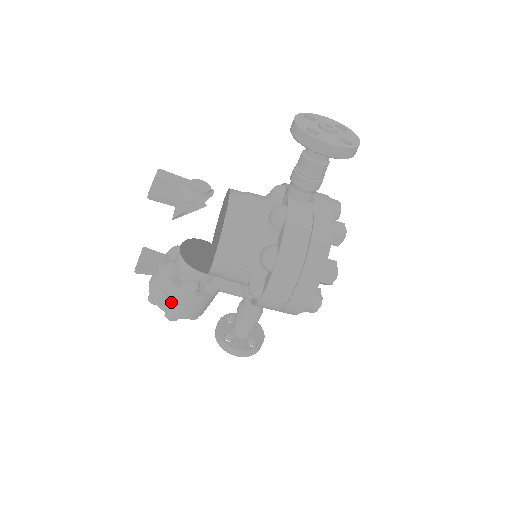
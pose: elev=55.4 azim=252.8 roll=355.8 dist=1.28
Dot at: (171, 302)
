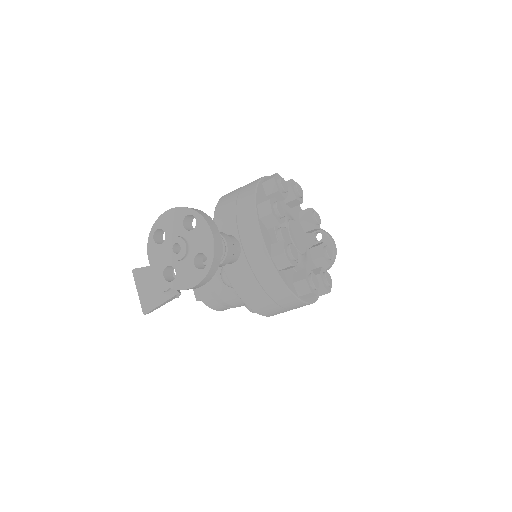
Dot at: occluded
